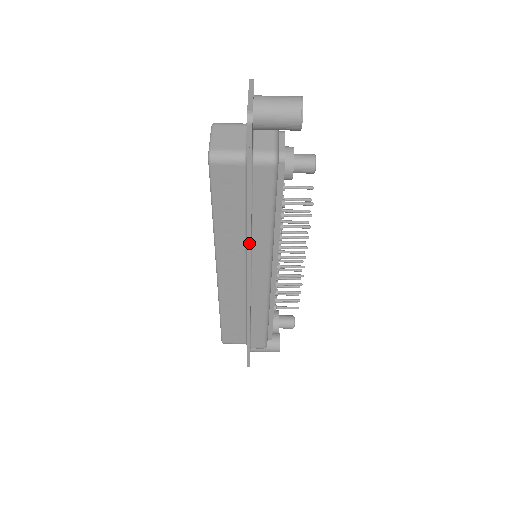
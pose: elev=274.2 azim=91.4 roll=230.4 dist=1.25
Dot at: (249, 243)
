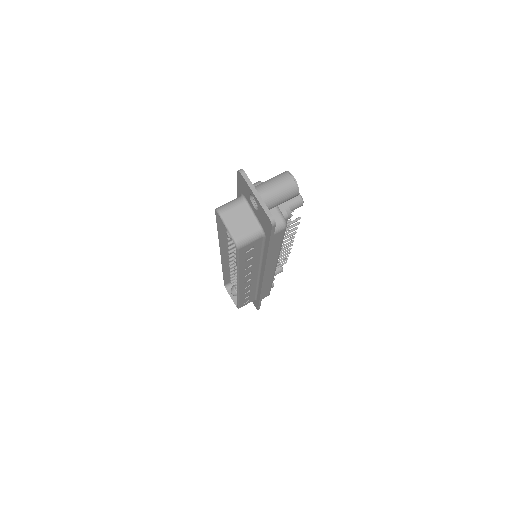
Dot at: (266, 267)
